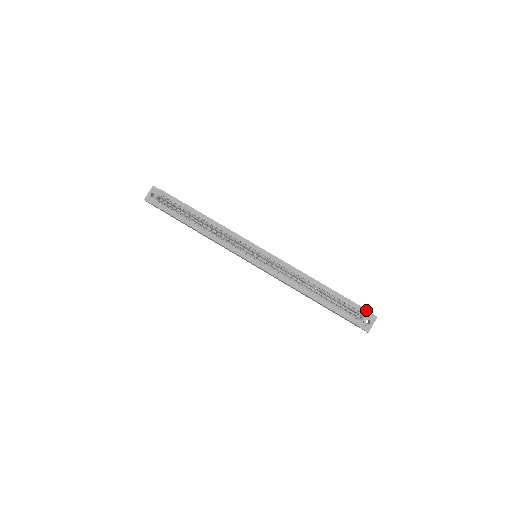
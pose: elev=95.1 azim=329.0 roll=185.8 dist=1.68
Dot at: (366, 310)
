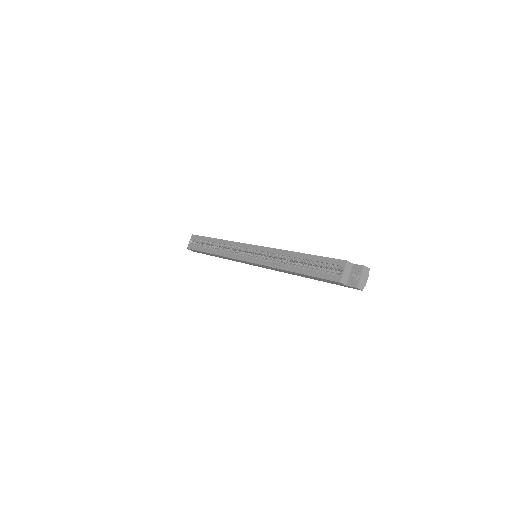
Dot at: (344, 261)
